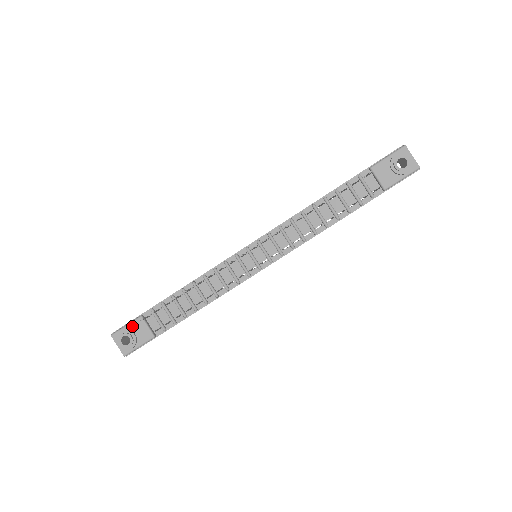
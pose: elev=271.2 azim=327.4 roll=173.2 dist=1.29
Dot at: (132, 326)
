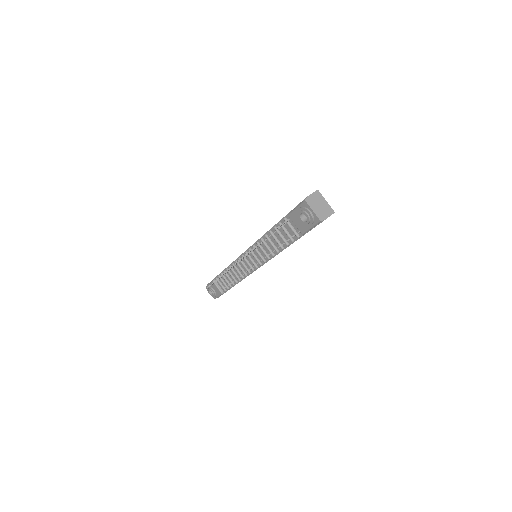
Dot at: (211, 285)
